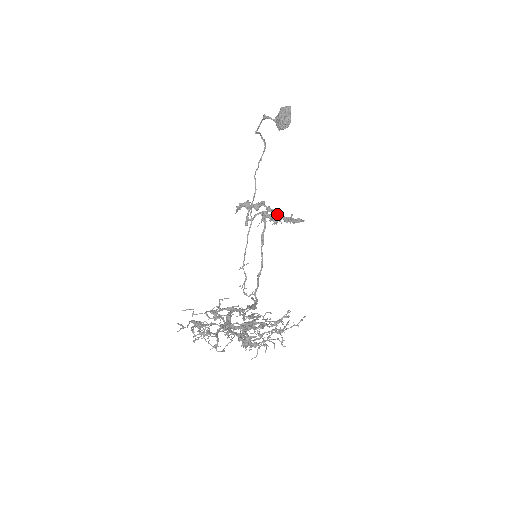
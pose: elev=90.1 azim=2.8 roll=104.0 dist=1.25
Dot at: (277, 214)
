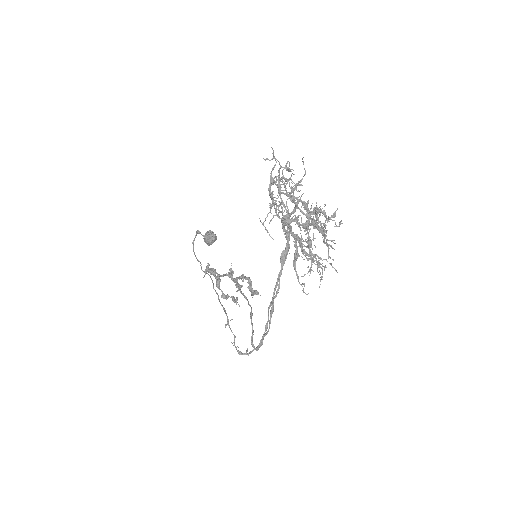
Dot at: (241, 275)
